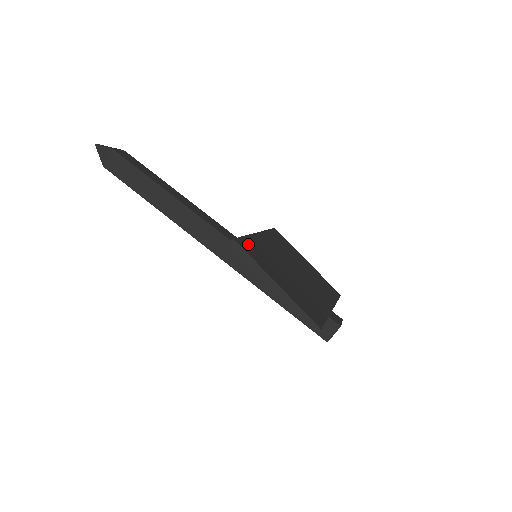
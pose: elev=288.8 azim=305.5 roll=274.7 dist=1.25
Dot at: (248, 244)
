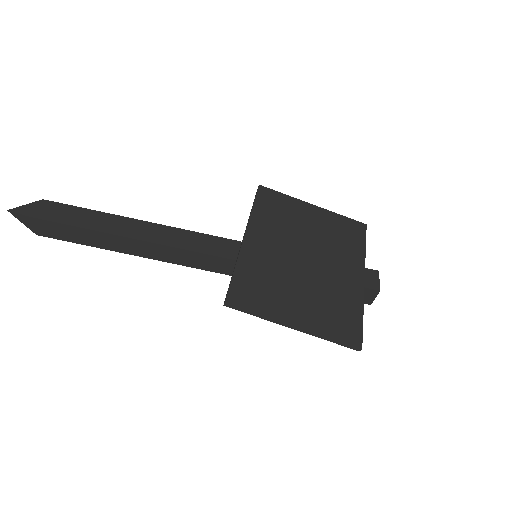
Dot at: (243, 286)
